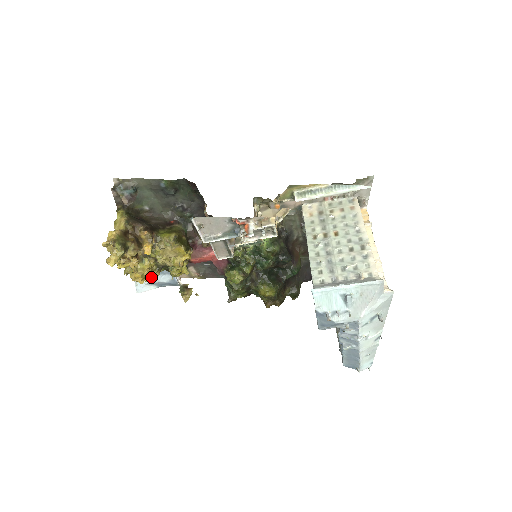
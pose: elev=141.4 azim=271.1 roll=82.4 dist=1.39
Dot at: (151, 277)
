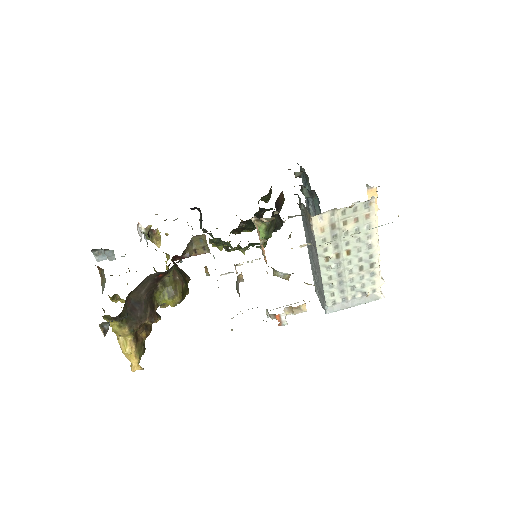
Dot at: occluded
